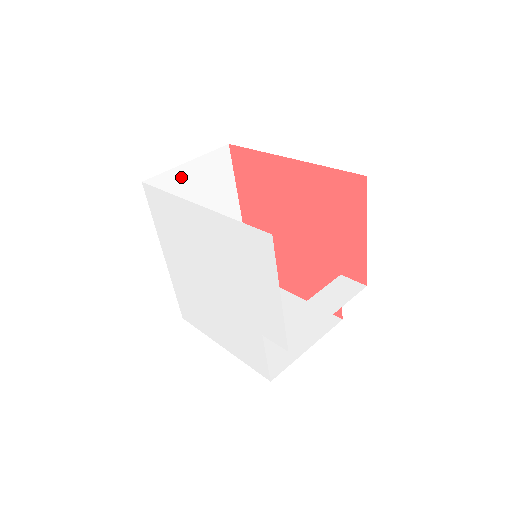
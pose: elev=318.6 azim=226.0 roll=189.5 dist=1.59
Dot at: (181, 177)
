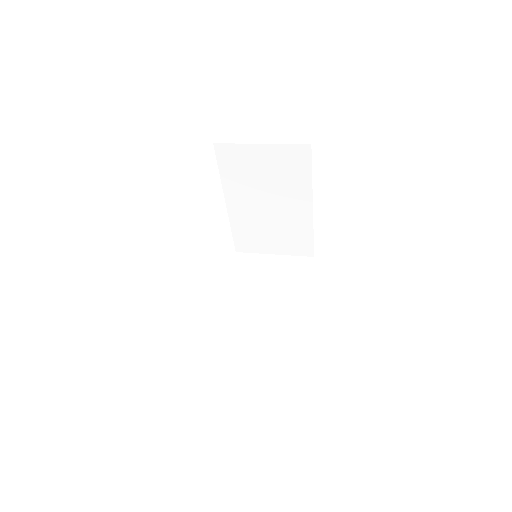
Dot at: (264, 261)
